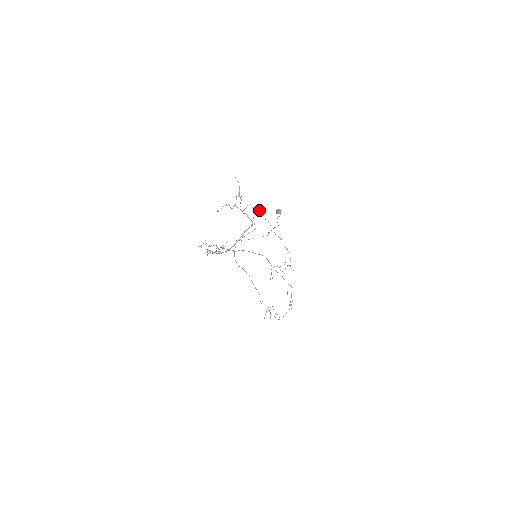
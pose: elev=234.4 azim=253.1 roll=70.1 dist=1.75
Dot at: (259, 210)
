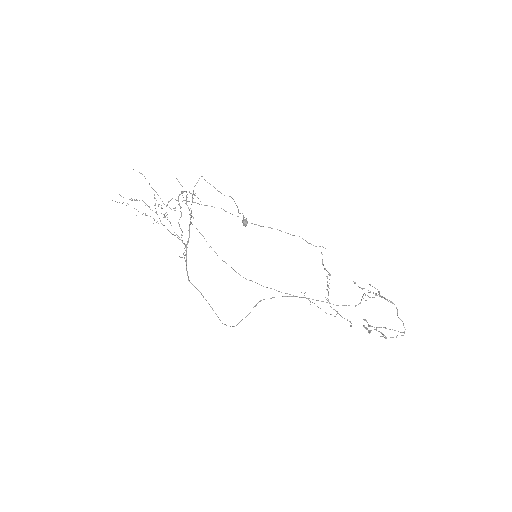
Dot at: occluded
